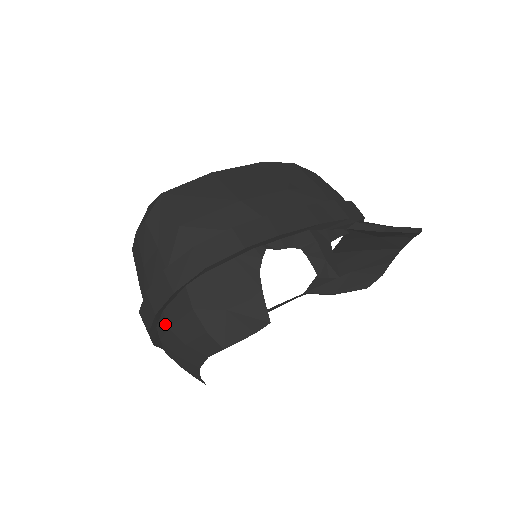
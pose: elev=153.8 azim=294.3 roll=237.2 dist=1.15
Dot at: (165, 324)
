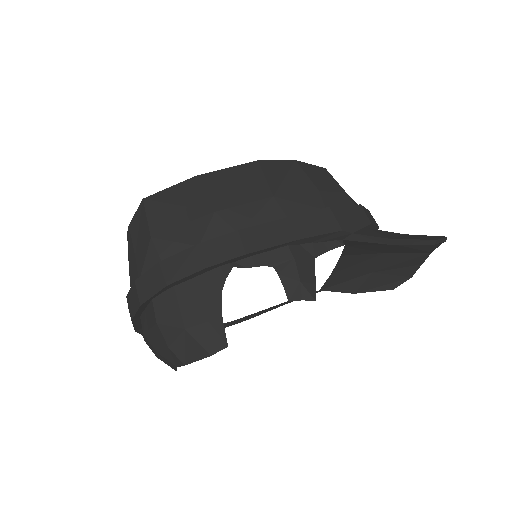
Dot at: (142, 329)
